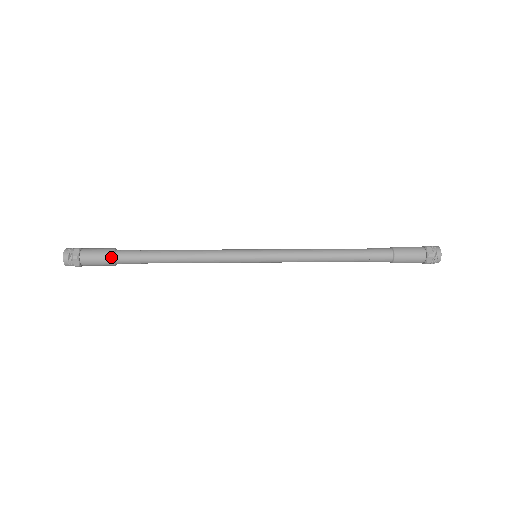
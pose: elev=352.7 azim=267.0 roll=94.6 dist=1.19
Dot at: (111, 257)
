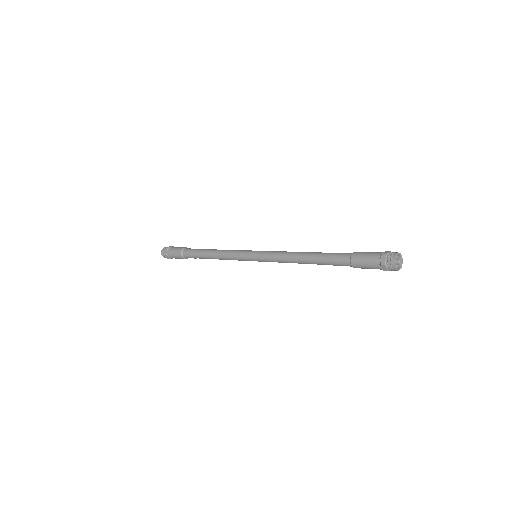
Dot at: (182, 249)
